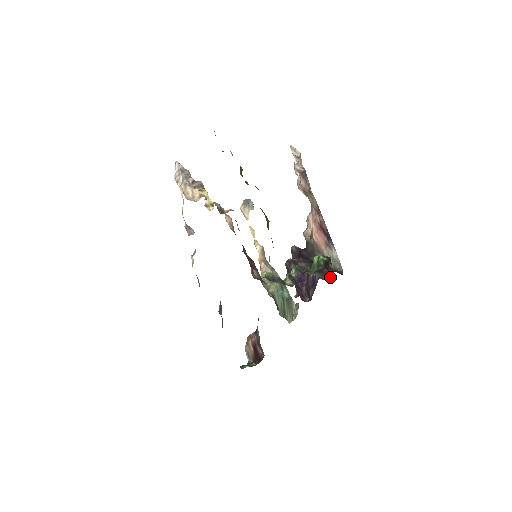
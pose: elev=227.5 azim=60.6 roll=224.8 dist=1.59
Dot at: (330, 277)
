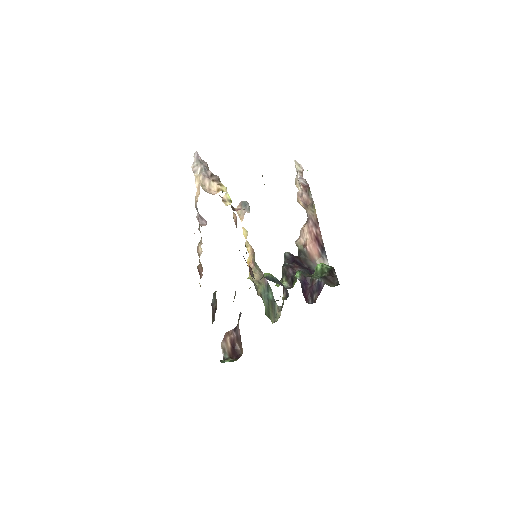
Dot at: (334, 284)
